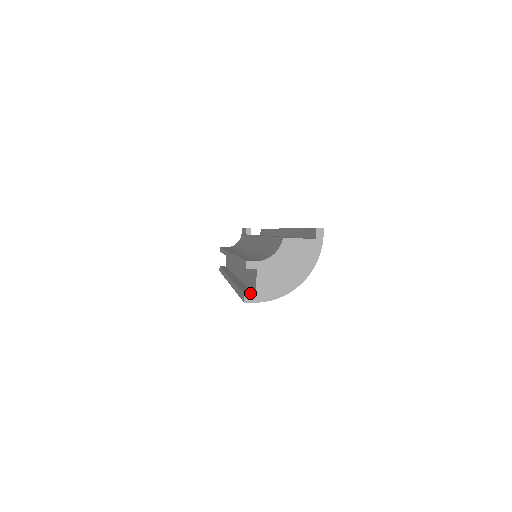
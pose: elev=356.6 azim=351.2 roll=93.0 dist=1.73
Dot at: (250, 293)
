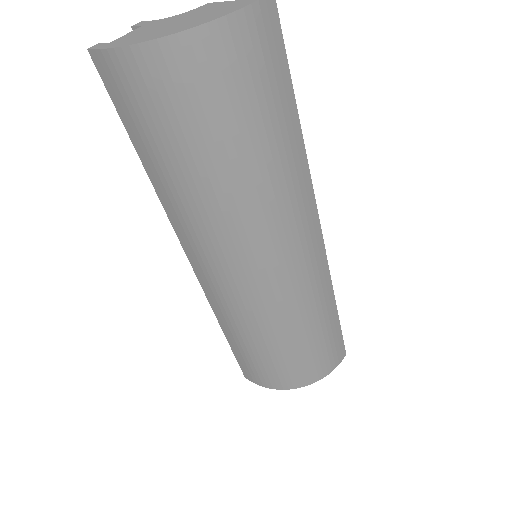
Dot at: occluded
